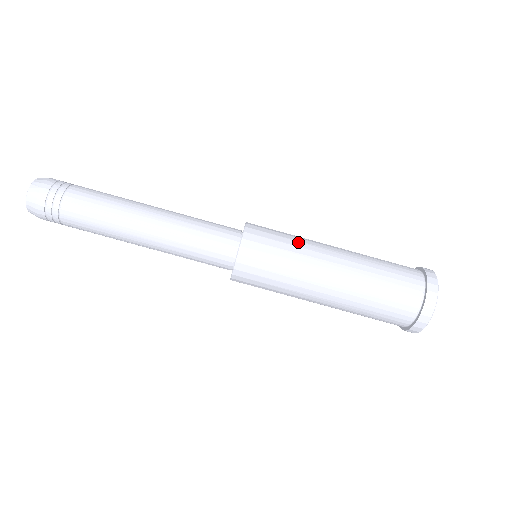
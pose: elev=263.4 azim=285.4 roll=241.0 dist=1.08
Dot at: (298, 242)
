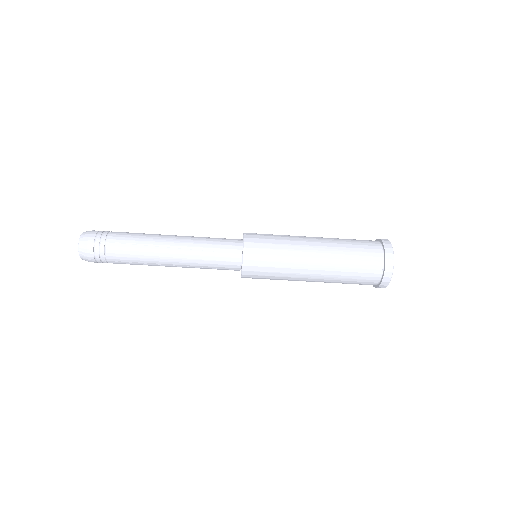
Dot at: (284, 263)
